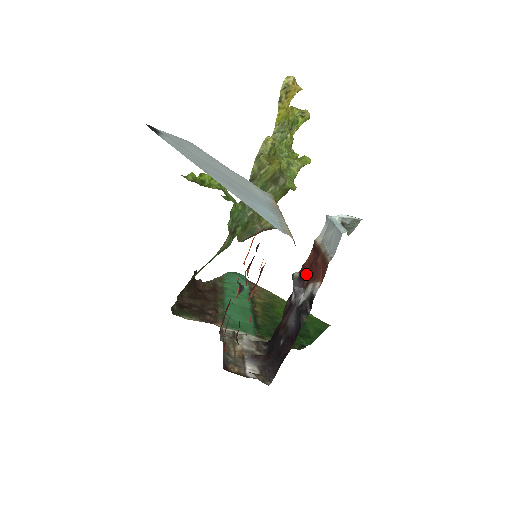
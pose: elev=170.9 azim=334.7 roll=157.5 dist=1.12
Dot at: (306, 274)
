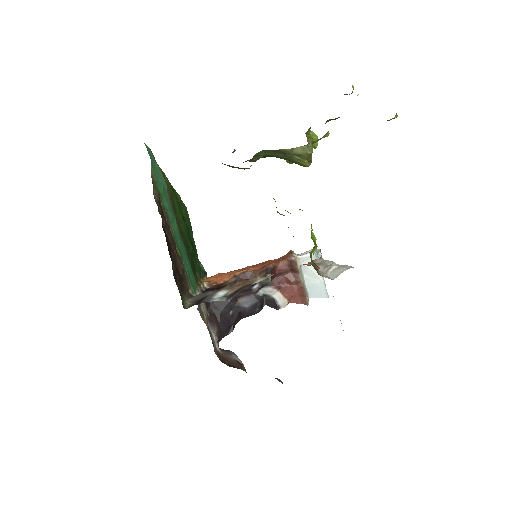
Dot at: (273, 276)
